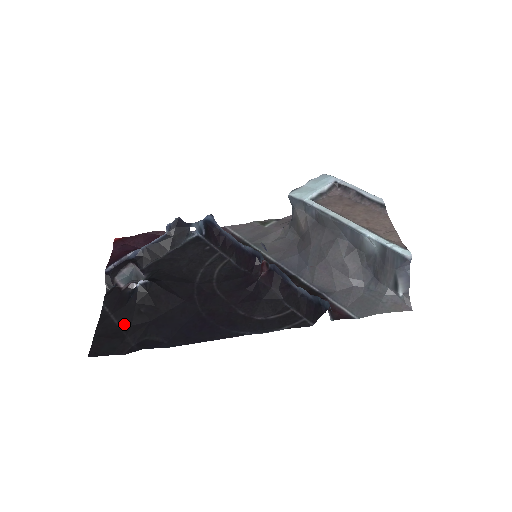
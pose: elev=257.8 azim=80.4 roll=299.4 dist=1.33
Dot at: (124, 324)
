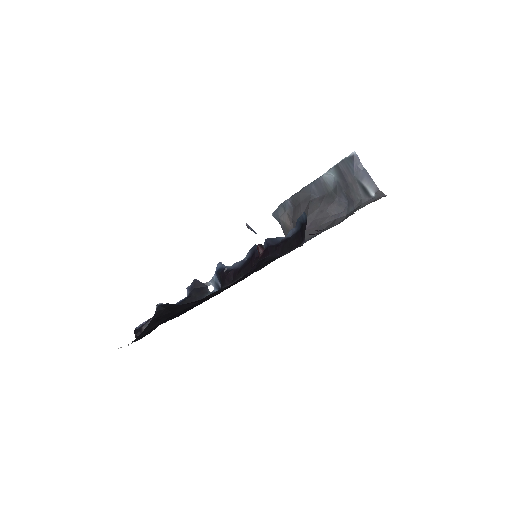
Dot at: occluded
